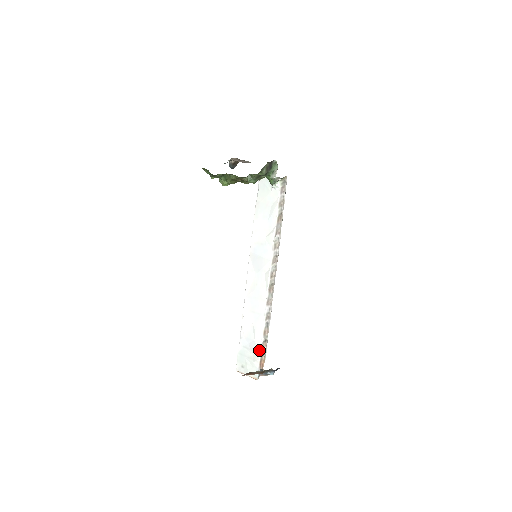
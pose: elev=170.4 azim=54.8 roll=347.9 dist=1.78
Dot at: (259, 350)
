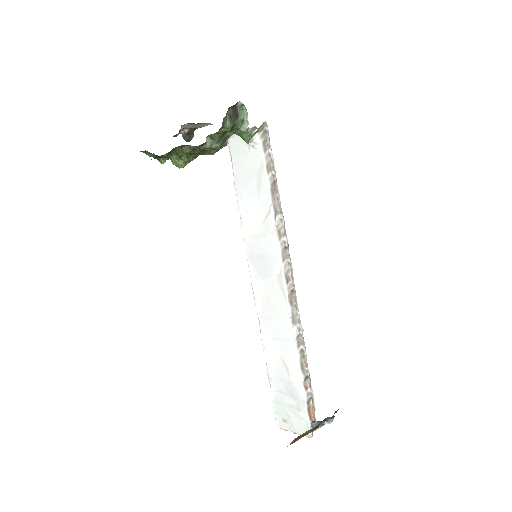
Dot at: (301, 394)
